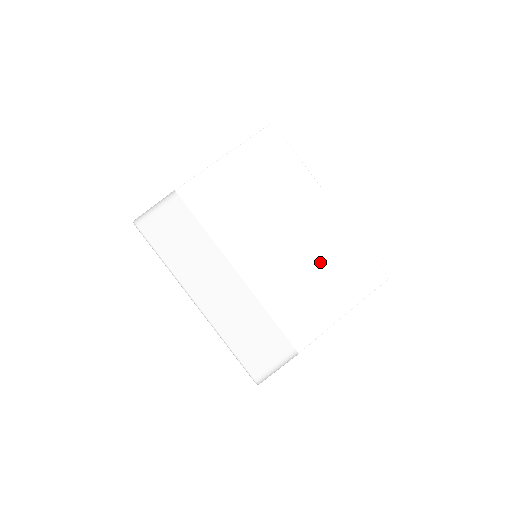
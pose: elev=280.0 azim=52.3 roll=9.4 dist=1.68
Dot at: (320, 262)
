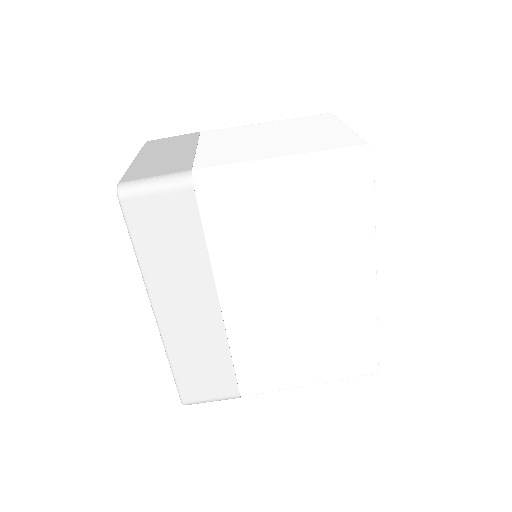
Dot at: (319, 333)
